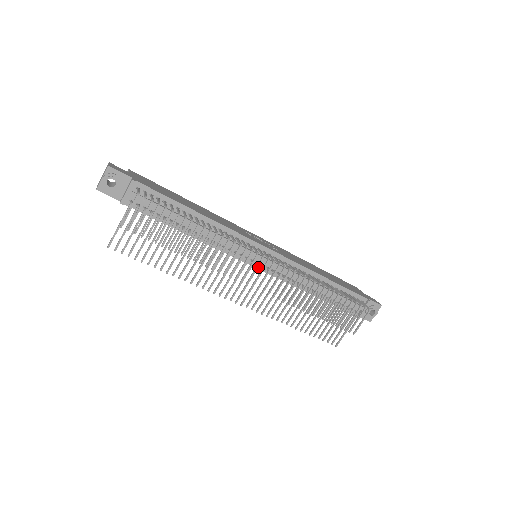
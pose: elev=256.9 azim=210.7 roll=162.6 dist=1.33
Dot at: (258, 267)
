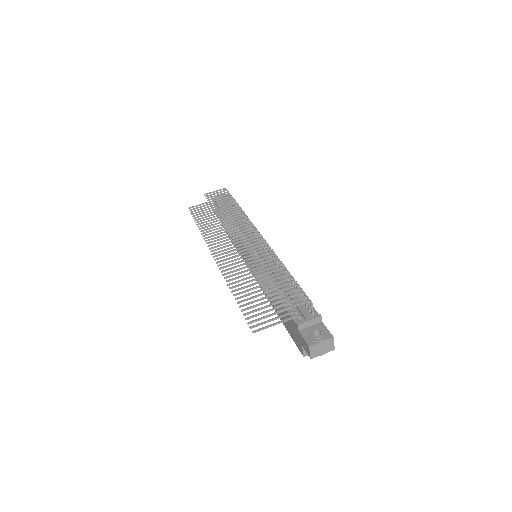
Dot at: occluded
